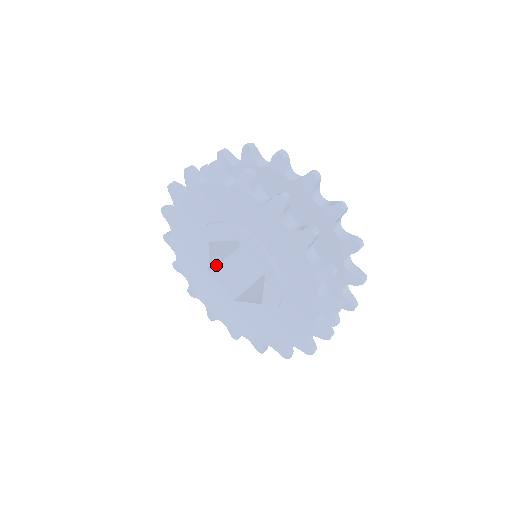
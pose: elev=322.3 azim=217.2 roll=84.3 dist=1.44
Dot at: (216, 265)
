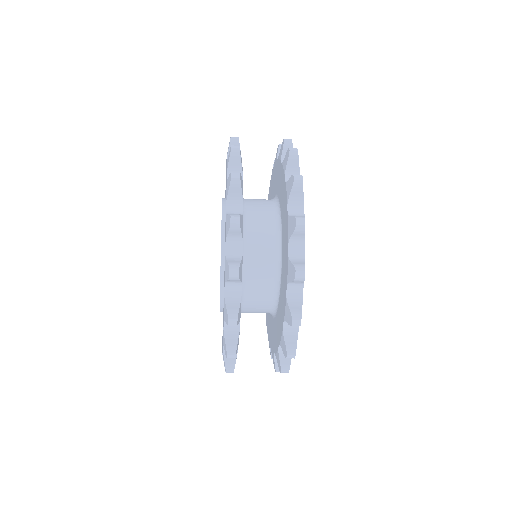
Dot at: occluded
